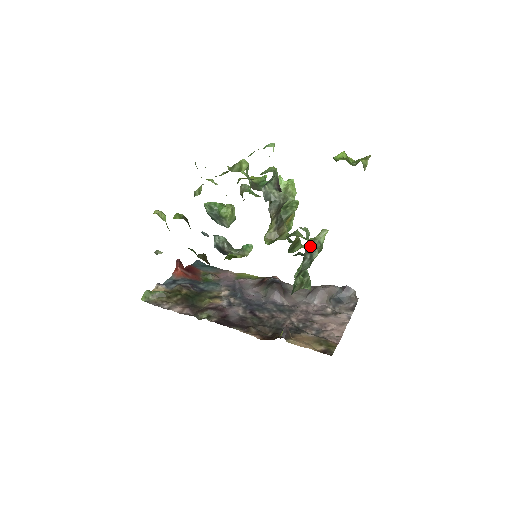
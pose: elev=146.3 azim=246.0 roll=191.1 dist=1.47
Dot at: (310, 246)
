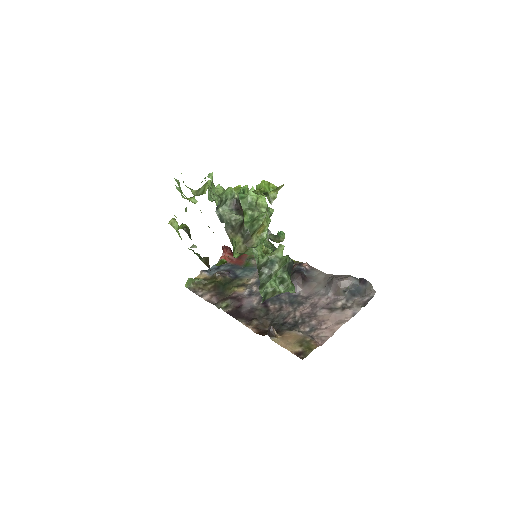
Dot at: (266, 262)
